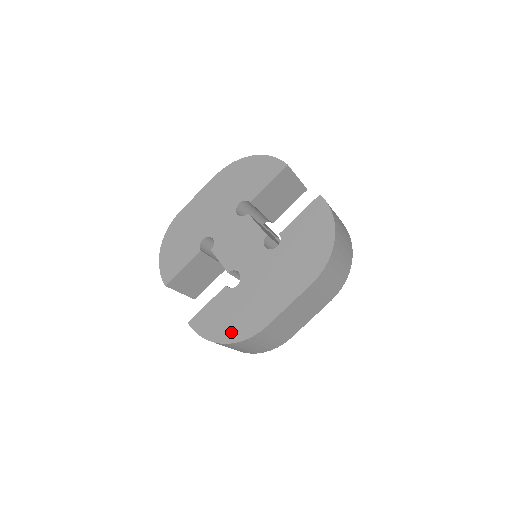
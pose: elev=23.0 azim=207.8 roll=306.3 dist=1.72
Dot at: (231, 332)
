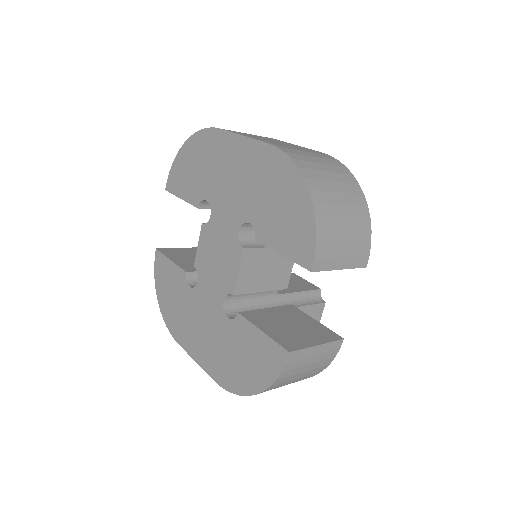
Dot at: (165, 306)
